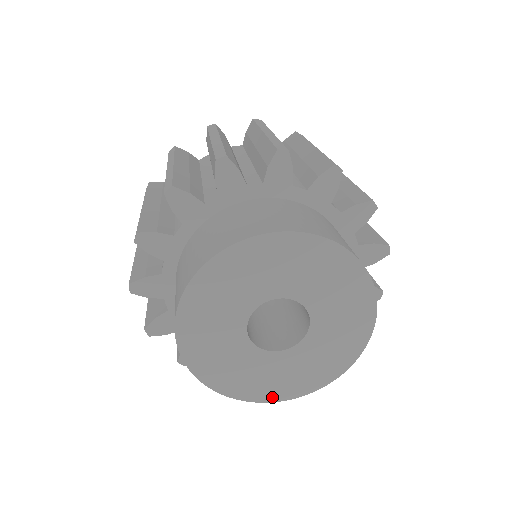
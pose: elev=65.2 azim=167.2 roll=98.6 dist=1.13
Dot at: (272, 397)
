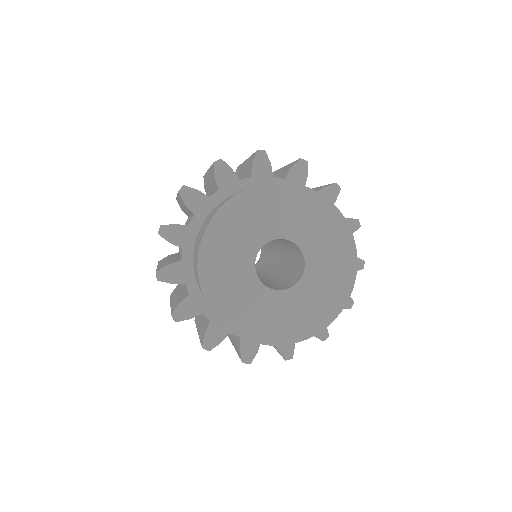
Dot at: (211, 297)
